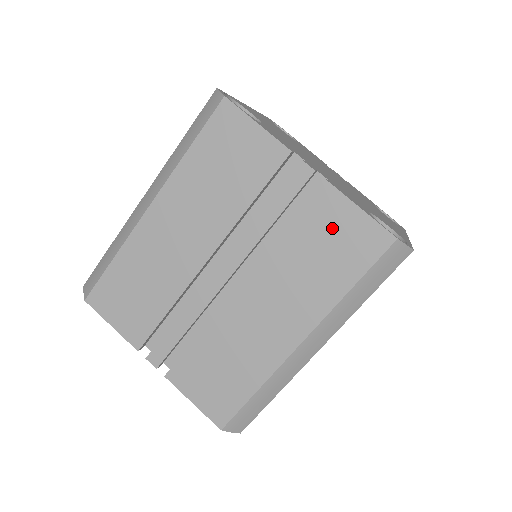
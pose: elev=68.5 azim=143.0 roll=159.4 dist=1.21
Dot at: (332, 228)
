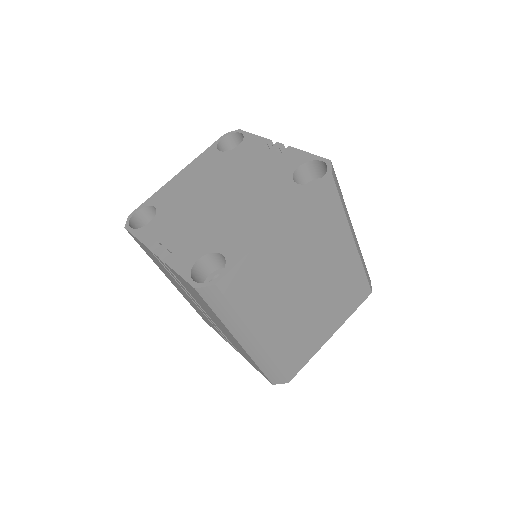
Dot at: (186, 285)
